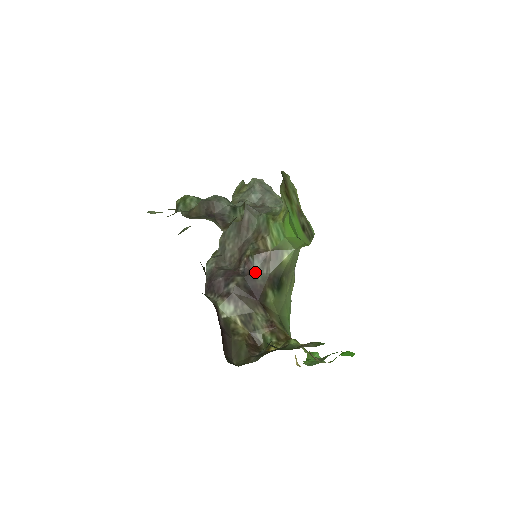
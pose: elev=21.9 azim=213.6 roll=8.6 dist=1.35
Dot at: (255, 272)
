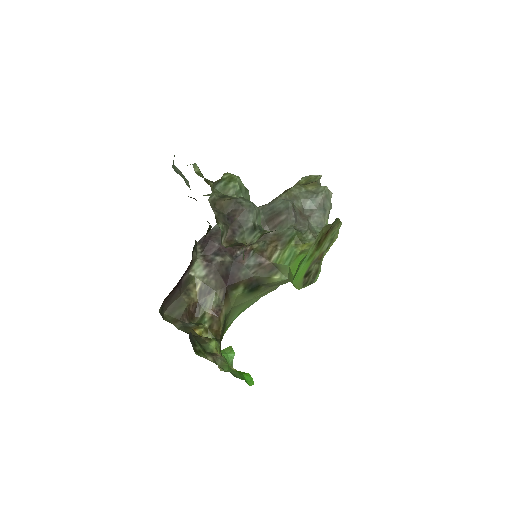
Dot at: (245, 265)
